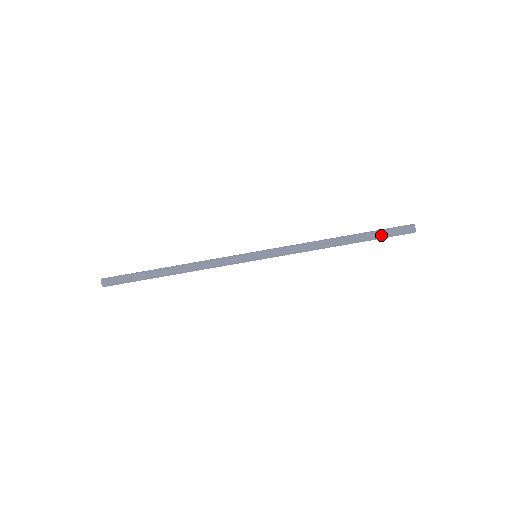
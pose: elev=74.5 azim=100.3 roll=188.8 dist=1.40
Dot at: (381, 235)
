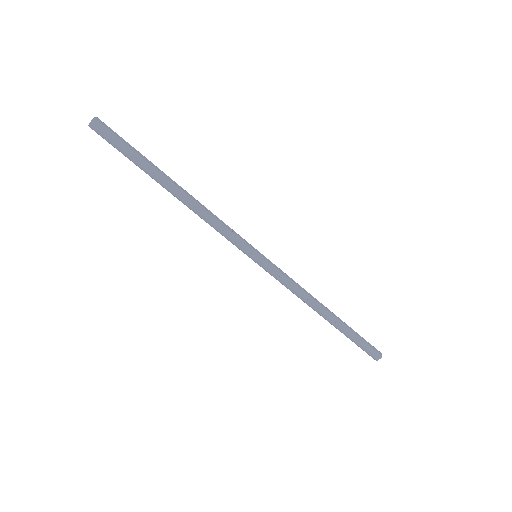
Dot at: (353, 341)
